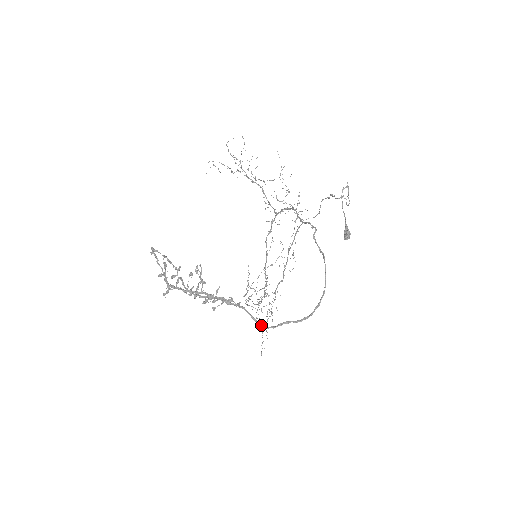
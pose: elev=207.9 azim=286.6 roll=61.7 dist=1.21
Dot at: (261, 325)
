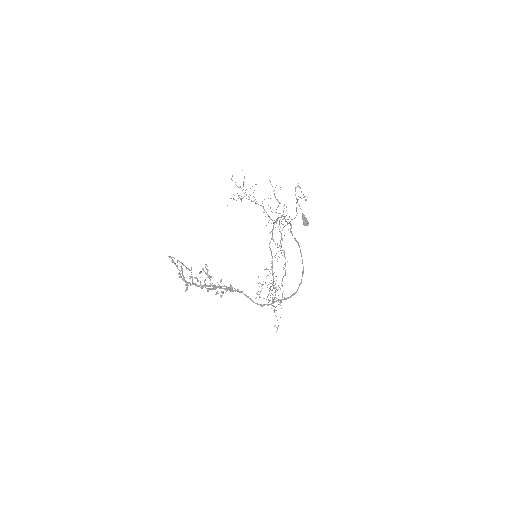
Dot at: (257, 304)
